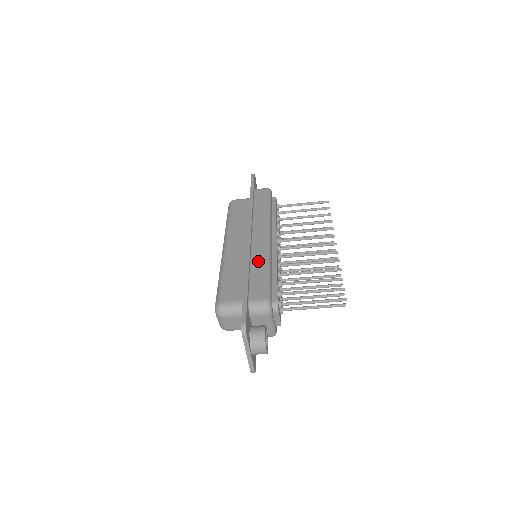
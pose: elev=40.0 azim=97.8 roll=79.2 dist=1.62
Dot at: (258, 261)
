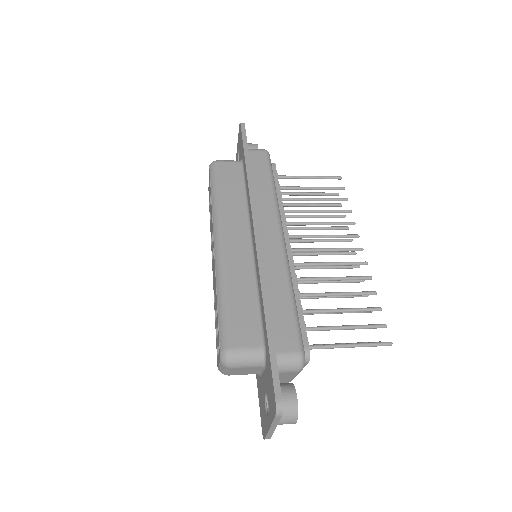
Dot at: (276, 281)
